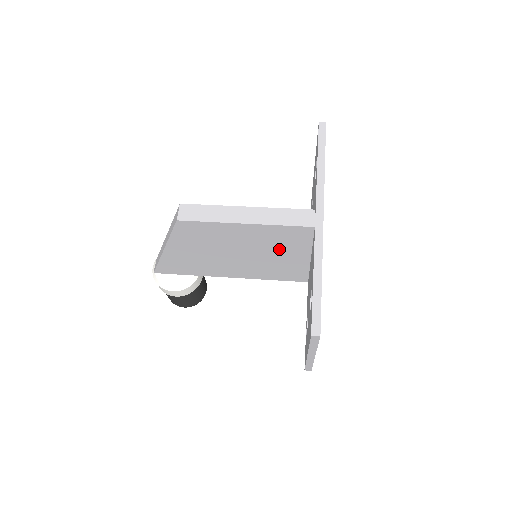
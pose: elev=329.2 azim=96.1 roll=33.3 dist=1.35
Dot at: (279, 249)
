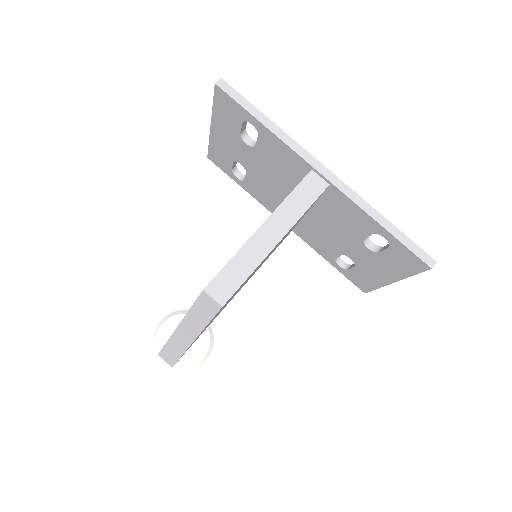
Dot at: occluded
